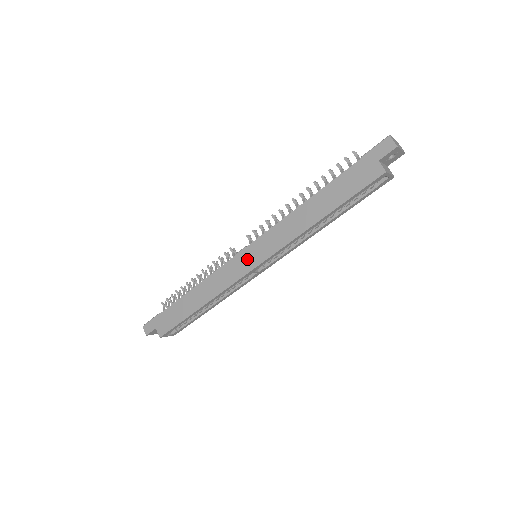
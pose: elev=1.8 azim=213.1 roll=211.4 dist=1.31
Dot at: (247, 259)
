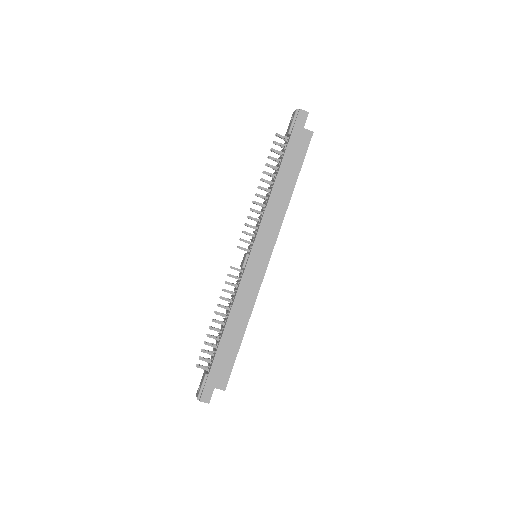
Dot at: (258, 260)
